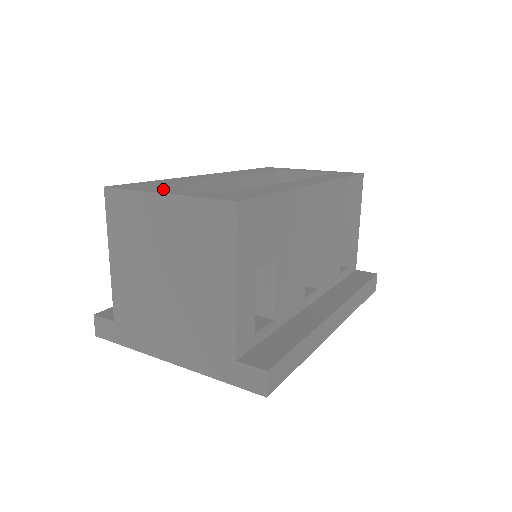
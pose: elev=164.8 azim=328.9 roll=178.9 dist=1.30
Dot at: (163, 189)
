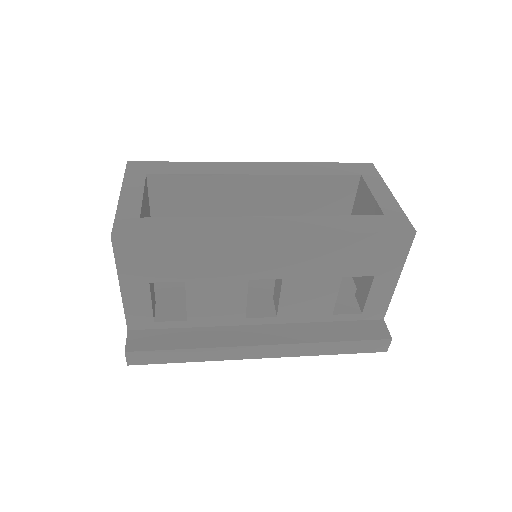
Dot at: (139, 185)
